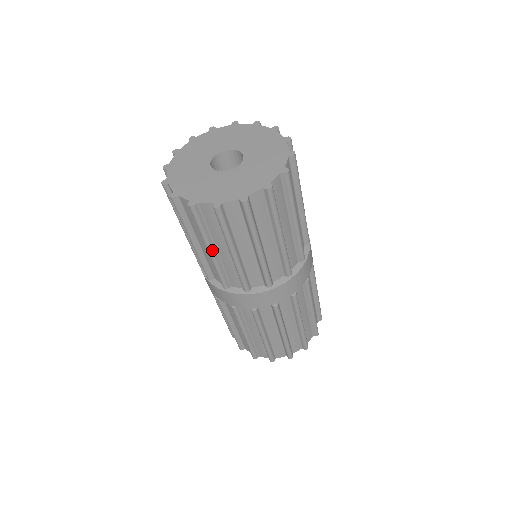
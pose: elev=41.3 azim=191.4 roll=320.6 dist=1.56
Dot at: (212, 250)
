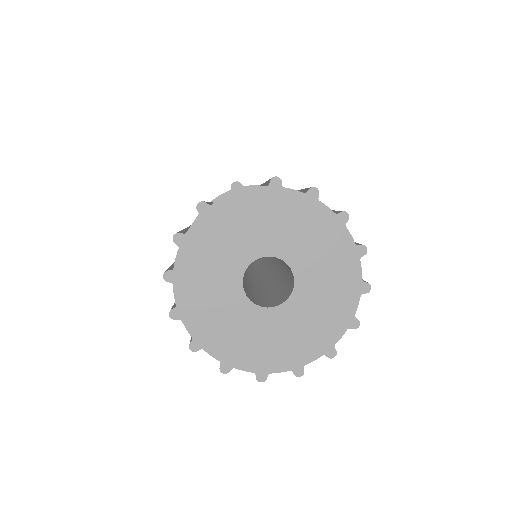
Dot at: occluded
